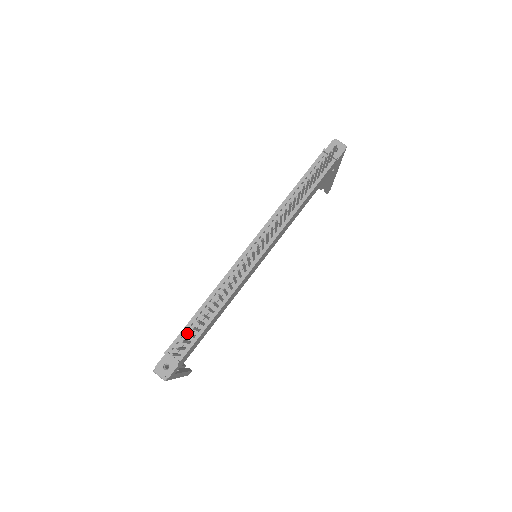
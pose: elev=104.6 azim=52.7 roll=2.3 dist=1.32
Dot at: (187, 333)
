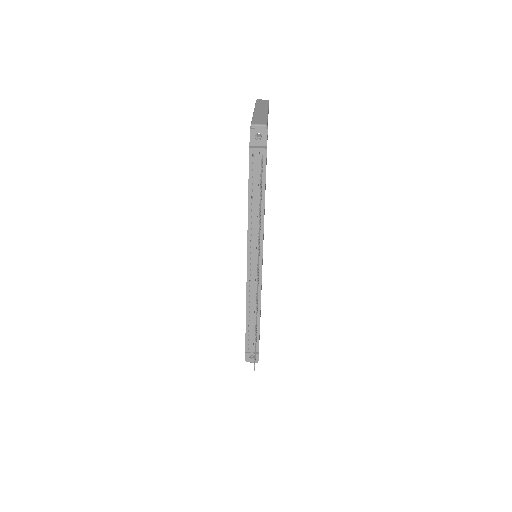
Dot at: (250, 337)
